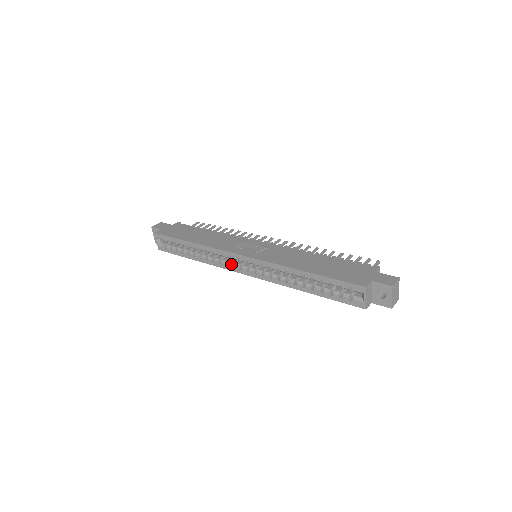
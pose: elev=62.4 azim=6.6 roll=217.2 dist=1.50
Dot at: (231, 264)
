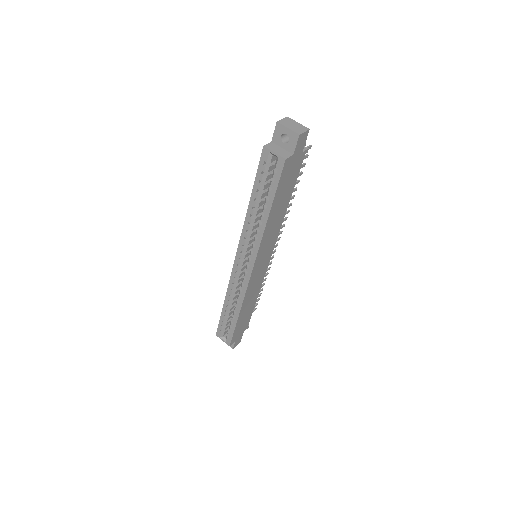
Dot at: (243, 279)
